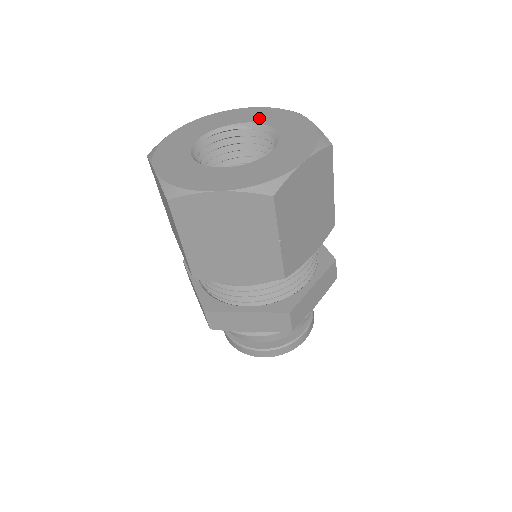
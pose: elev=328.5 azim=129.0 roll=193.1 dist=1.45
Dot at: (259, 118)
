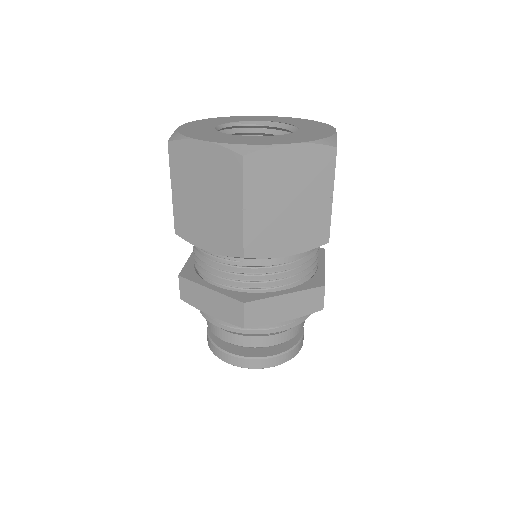
Dot at: (253, 119)
